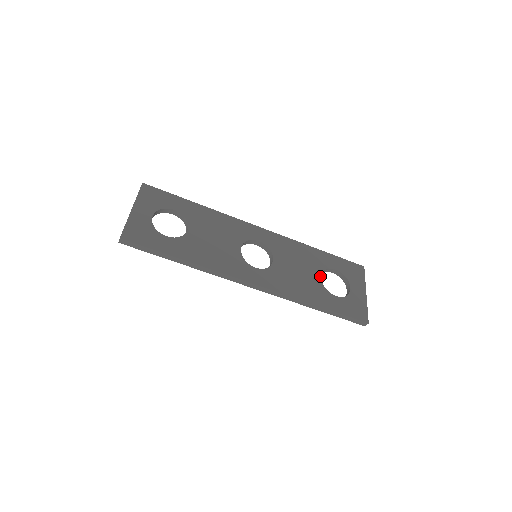
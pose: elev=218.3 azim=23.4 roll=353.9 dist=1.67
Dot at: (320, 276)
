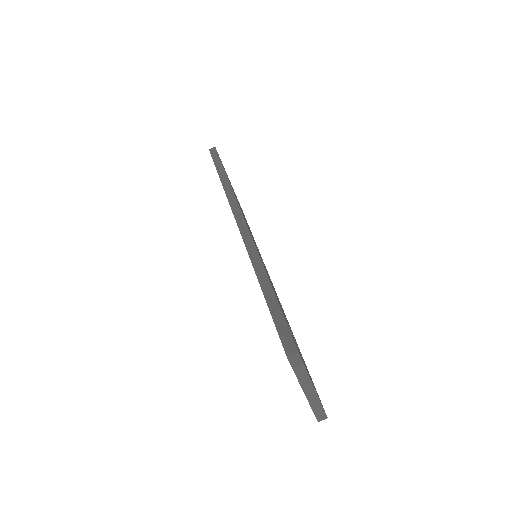
Dot at: (286, 319)
